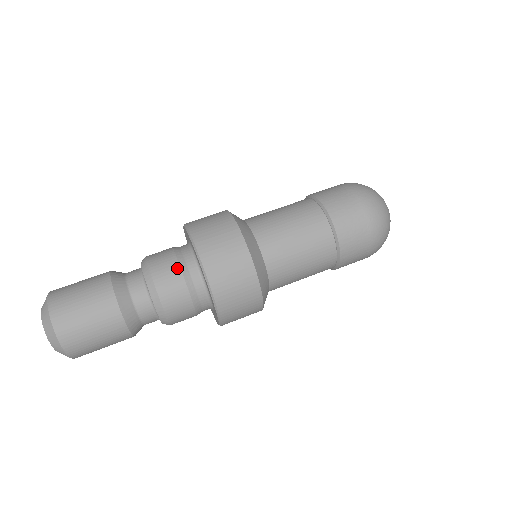
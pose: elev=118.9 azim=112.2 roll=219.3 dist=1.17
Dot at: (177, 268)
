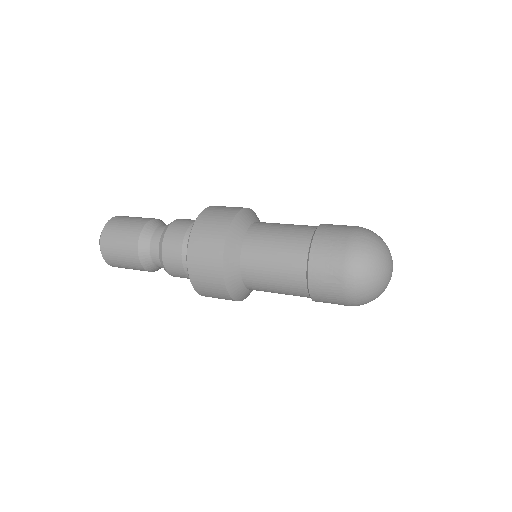
Dot at: occluded
